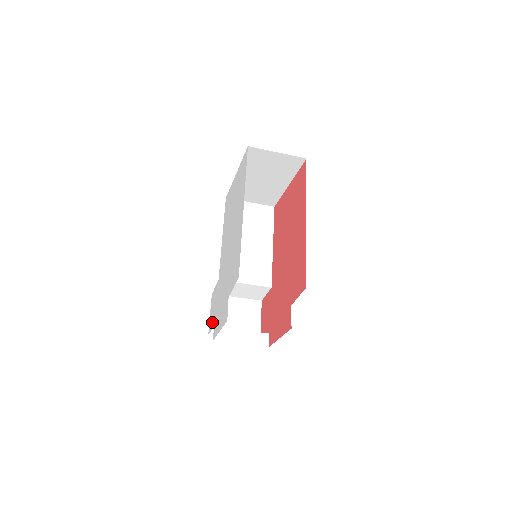
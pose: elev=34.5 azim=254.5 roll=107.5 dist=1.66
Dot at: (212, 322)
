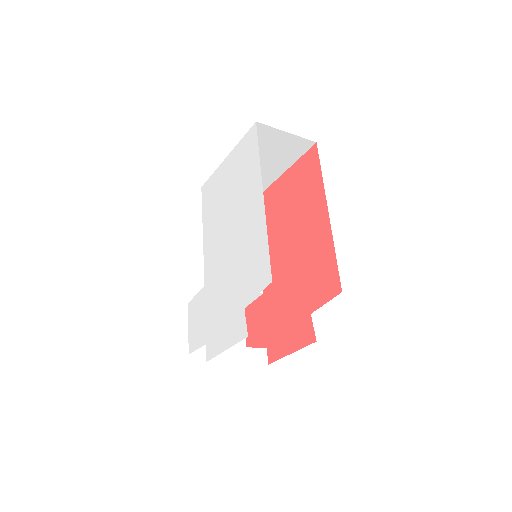
Dot at: (198, 338)
